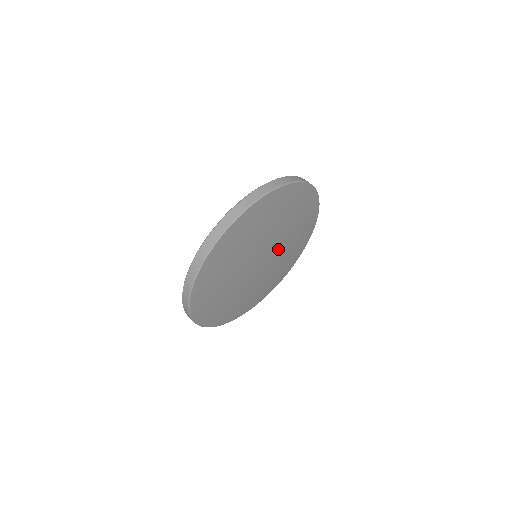
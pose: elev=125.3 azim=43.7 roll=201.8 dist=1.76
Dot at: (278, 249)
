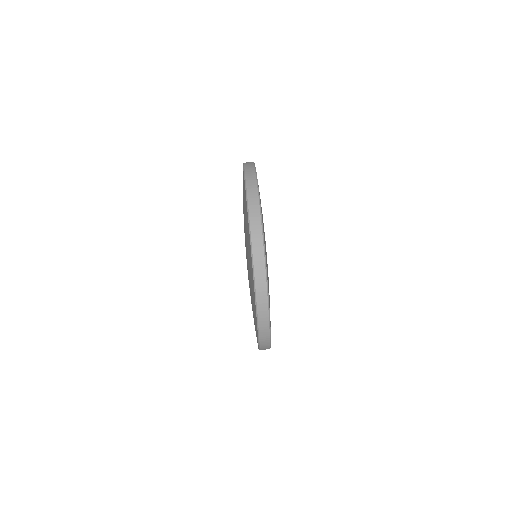
Dot at: occluded
